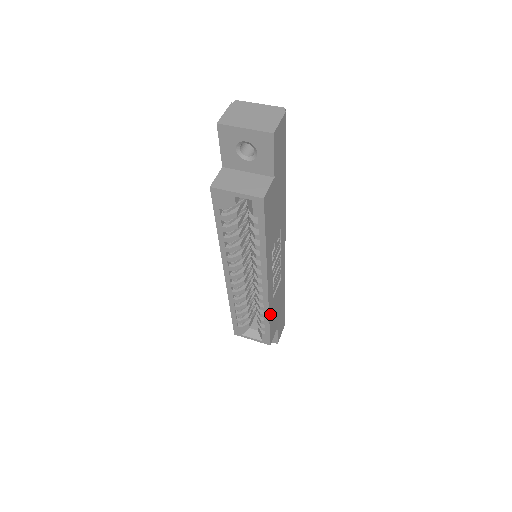
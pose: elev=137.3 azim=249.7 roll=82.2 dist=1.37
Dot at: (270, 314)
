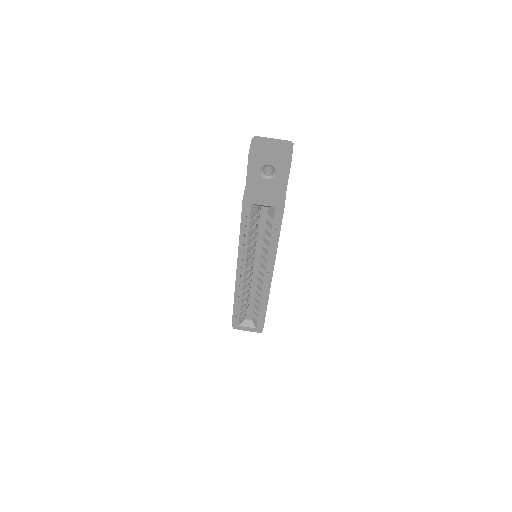
Dot at: (267, 302)
